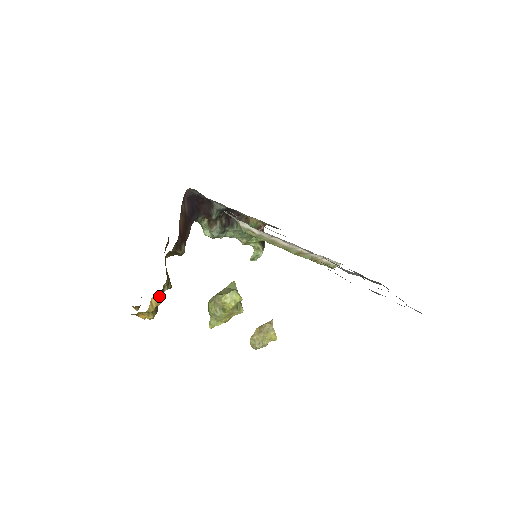
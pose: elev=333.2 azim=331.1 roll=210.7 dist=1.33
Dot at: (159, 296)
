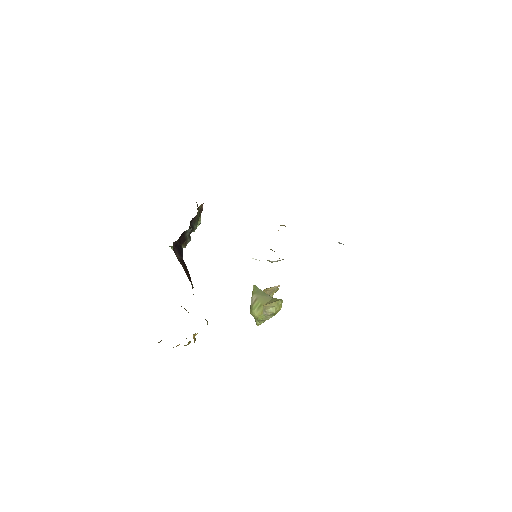
Dot at: occluded
